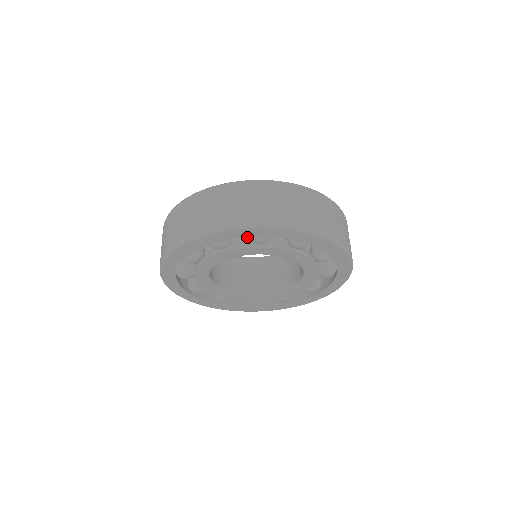
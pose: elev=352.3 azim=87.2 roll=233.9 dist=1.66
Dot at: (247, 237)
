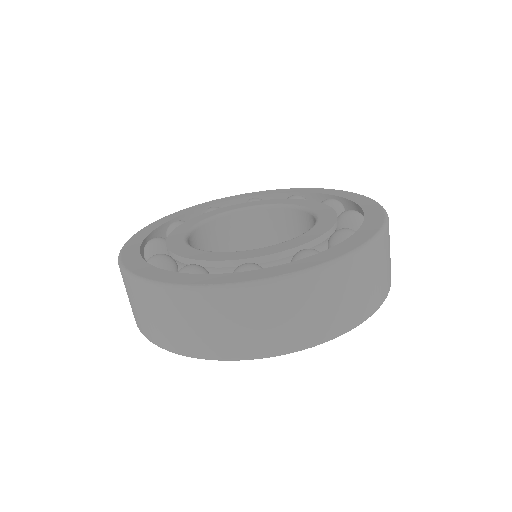
Dot at: occluded
